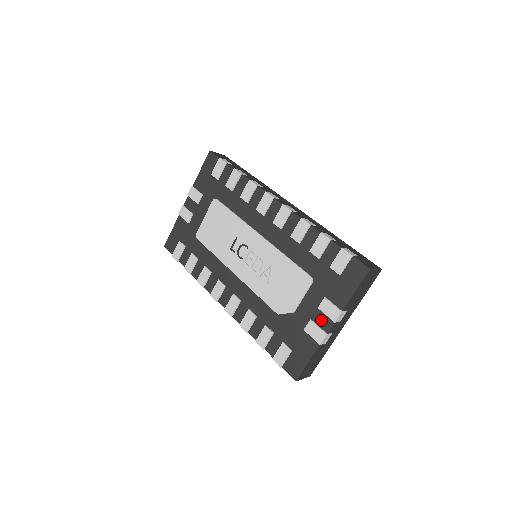
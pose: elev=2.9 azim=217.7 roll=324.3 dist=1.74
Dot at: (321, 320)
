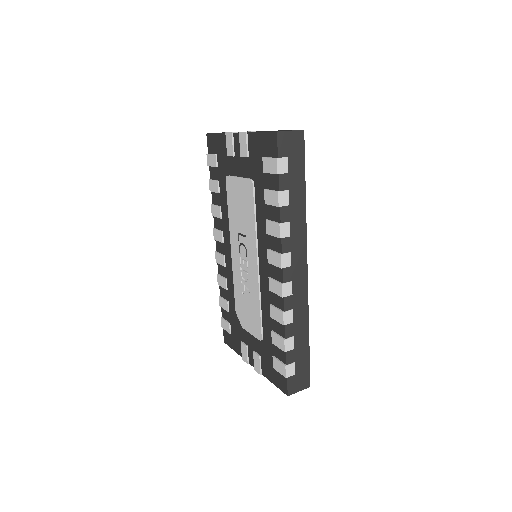
Dot at: (251, 356)
